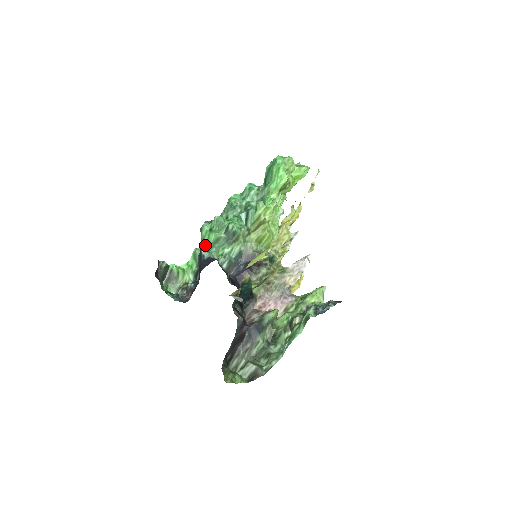
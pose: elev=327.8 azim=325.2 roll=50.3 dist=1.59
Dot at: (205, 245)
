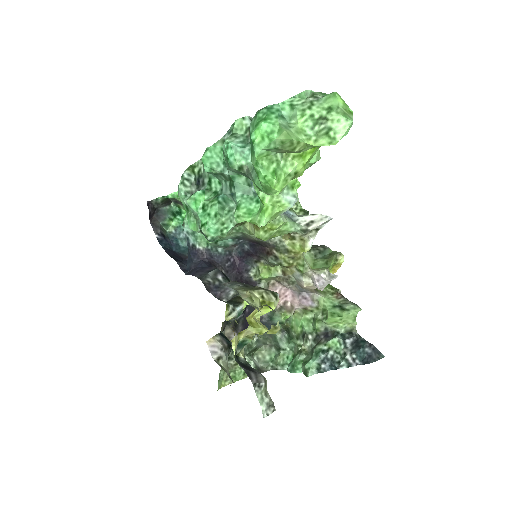
Dot at: occluded
